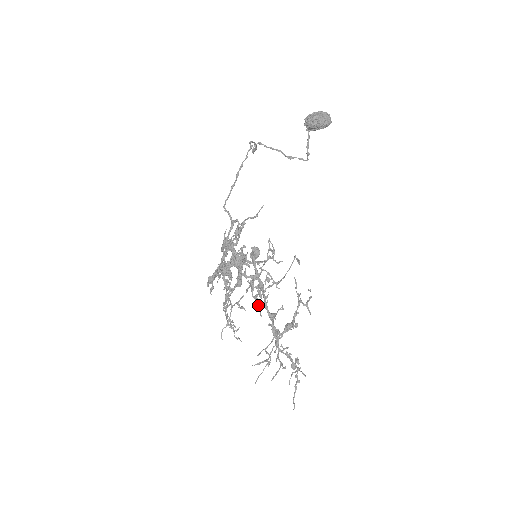
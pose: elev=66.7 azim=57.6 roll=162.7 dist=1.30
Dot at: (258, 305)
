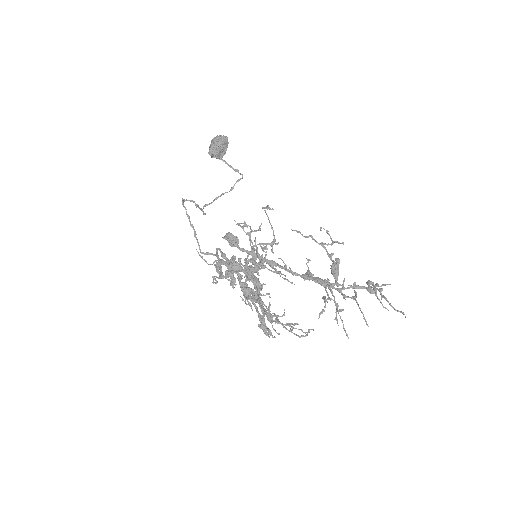
Dot at: (288, 281)
